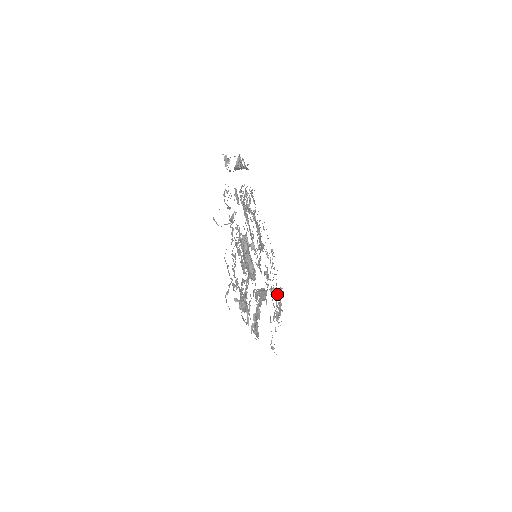
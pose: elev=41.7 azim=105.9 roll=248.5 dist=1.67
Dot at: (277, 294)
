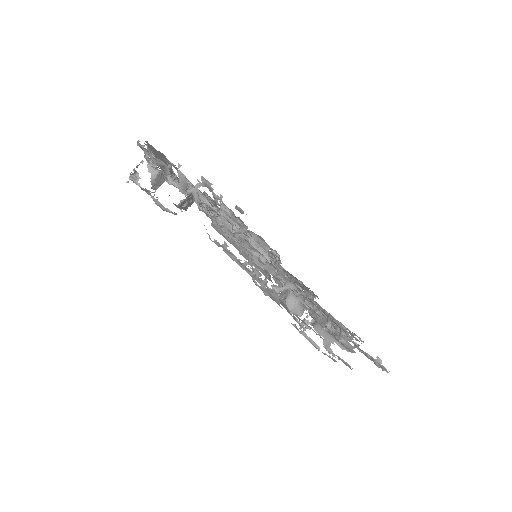
Dot at: (315, 322)
